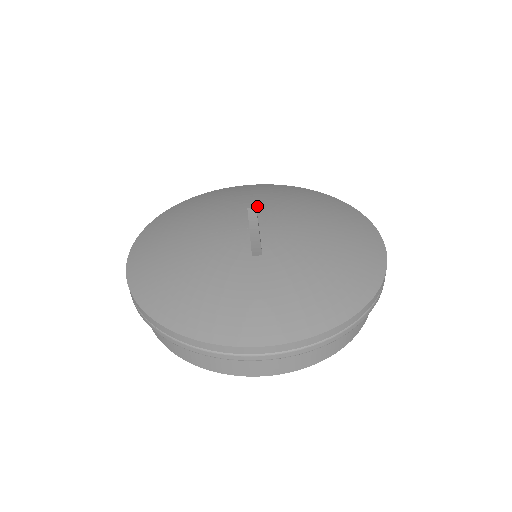
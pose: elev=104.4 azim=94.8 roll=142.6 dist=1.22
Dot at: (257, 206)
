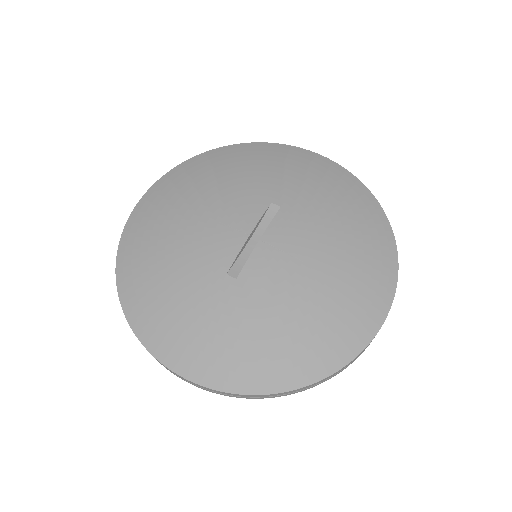
Dot at: (283, 204)
